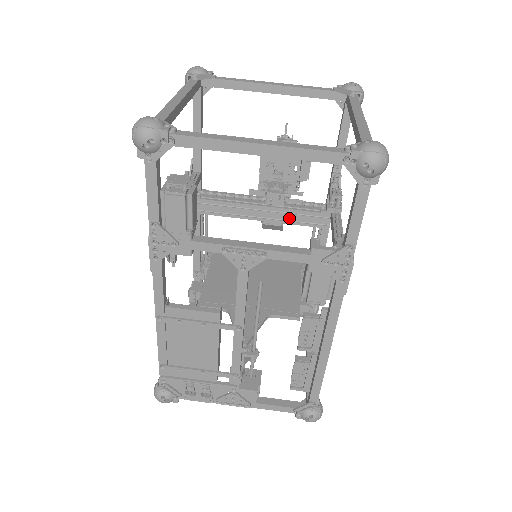
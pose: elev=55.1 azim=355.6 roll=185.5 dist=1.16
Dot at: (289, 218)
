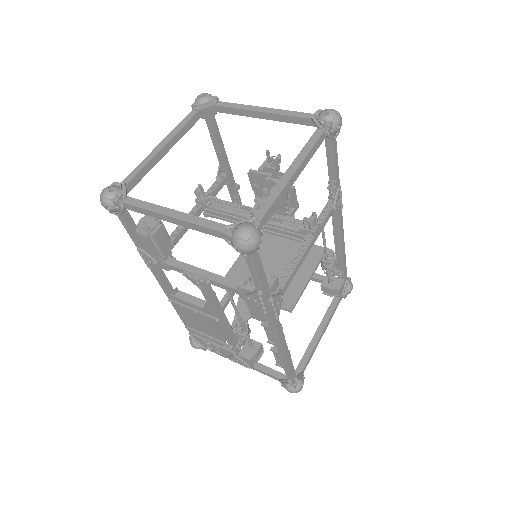
Dot at: (275, 231)
